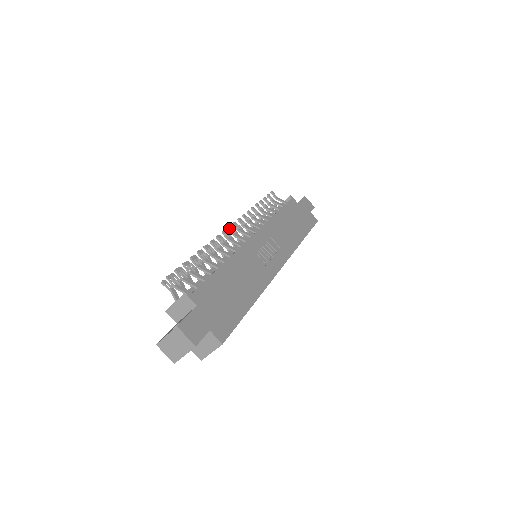
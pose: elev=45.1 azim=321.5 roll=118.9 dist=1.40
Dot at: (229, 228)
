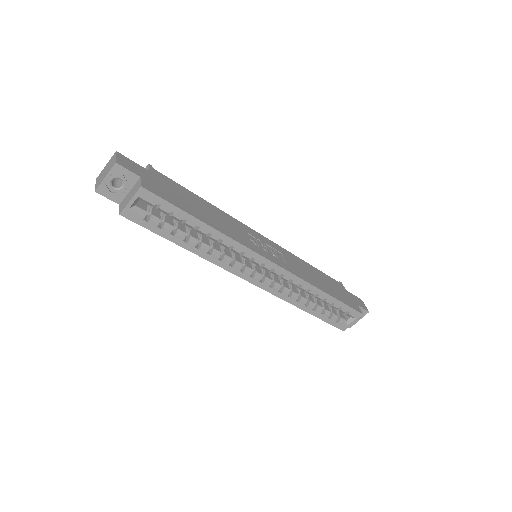
Dot at: occluded
